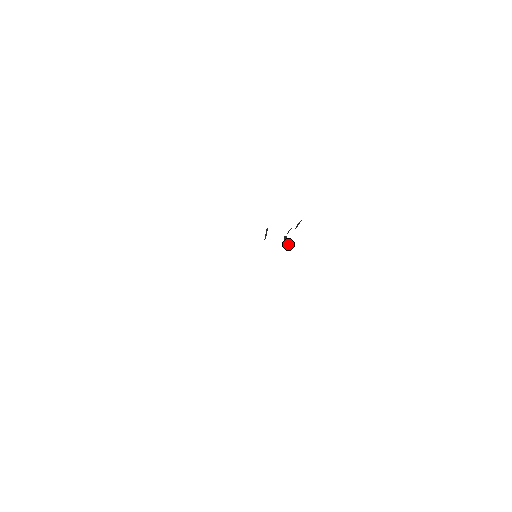
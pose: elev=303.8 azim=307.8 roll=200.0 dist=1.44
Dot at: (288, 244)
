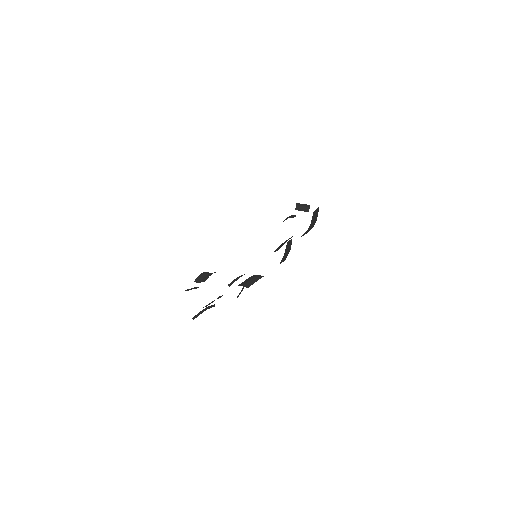
Dot at: occluded
